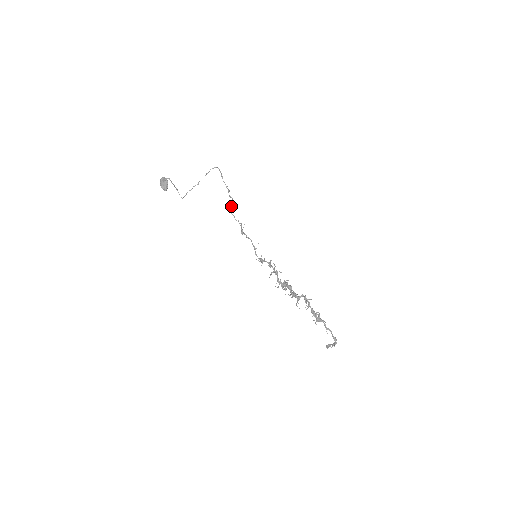
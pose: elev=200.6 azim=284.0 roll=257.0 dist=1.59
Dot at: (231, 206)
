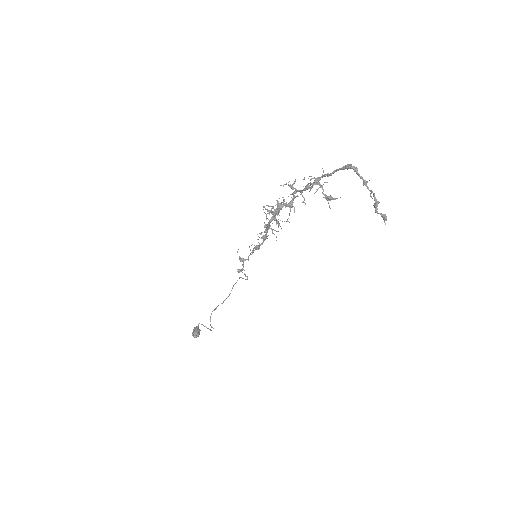
Dot at: (239, 269)
